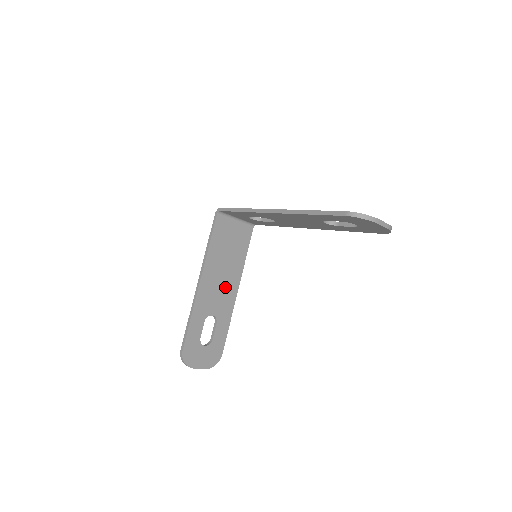
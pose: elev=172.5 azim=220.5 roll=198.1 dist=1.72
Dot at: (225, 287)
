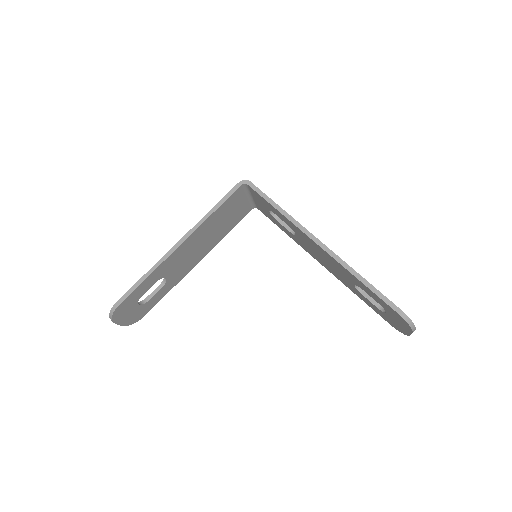
Dot at: (194, 255)
